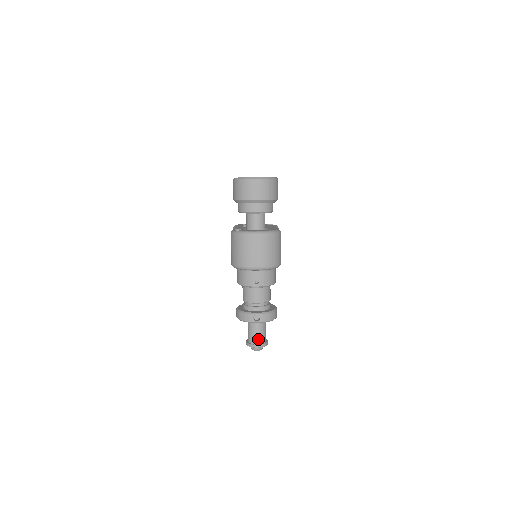
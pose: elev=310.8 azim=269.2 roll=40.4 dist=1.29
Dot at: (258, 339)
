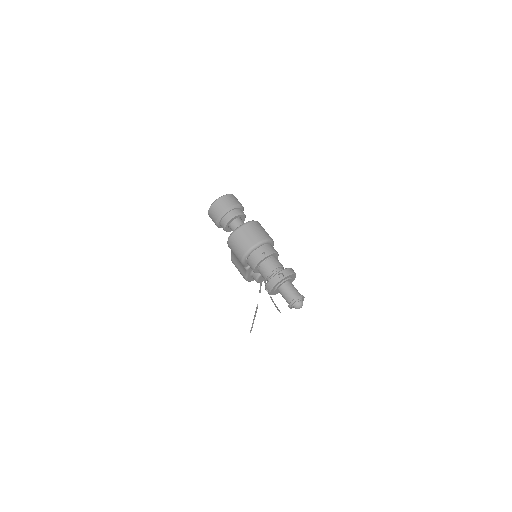
Dot at: (294, 294)
